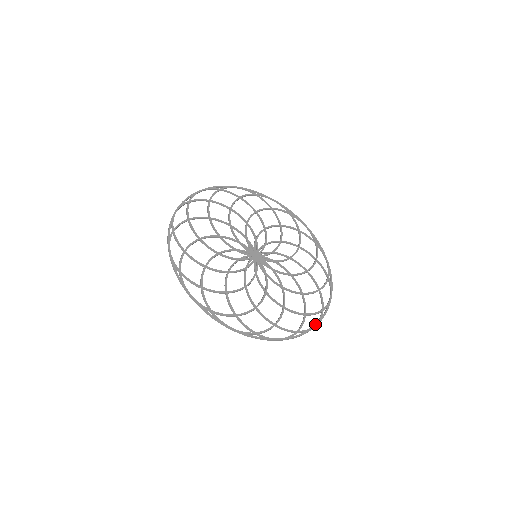
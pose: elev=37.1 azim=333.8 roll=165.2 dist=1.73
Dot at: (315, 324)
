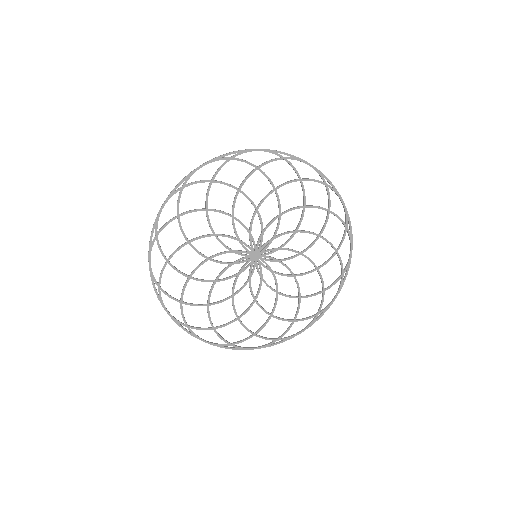
Dot at: (302, 330)
